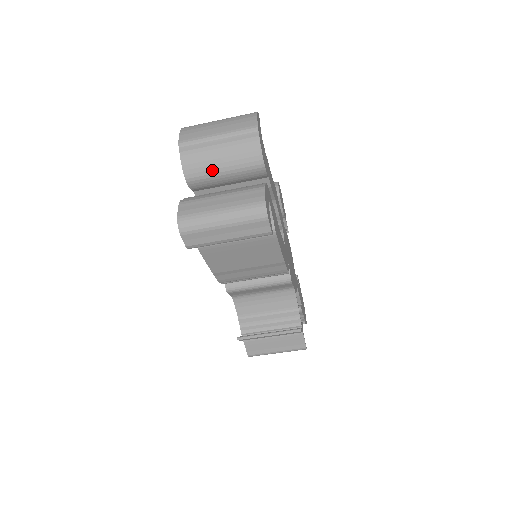
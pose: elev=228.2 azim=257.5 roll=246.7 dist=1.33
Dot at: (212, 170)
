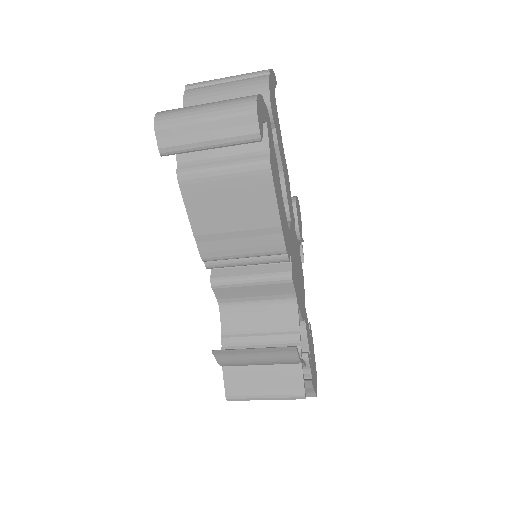
Dot at: occluded
